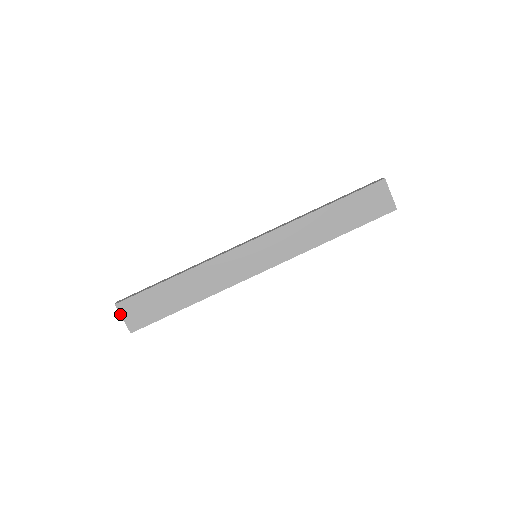
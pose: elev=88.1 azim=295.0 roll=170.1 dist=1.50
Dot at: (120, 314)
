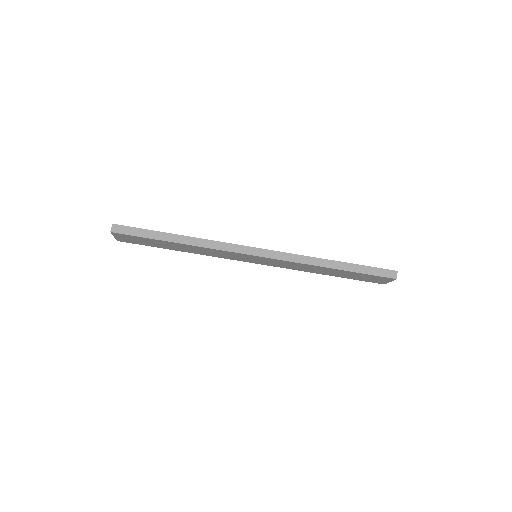
Dot at: (113, 235)
